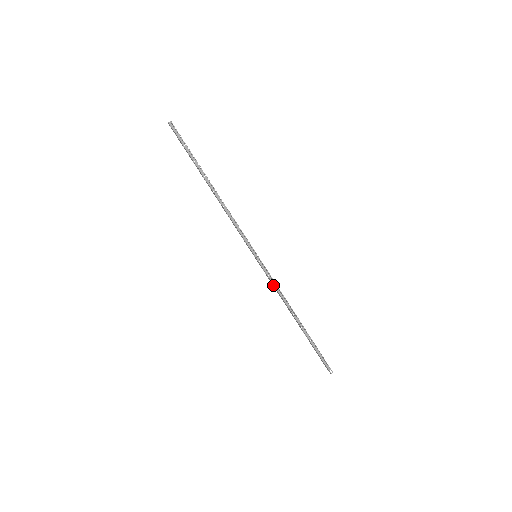
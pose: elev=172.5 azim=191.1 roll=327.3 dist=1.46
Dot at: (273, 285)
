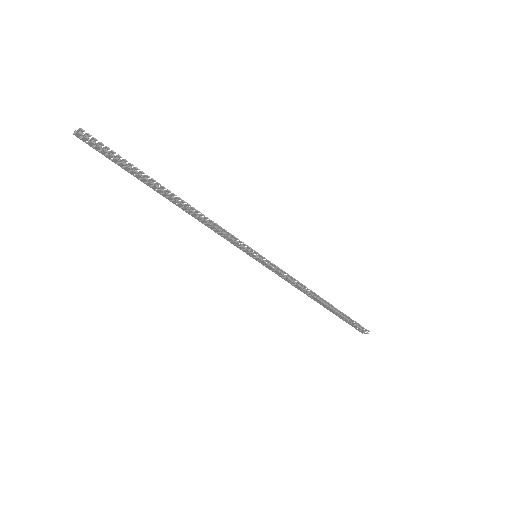
Dot at: (286, 278)
